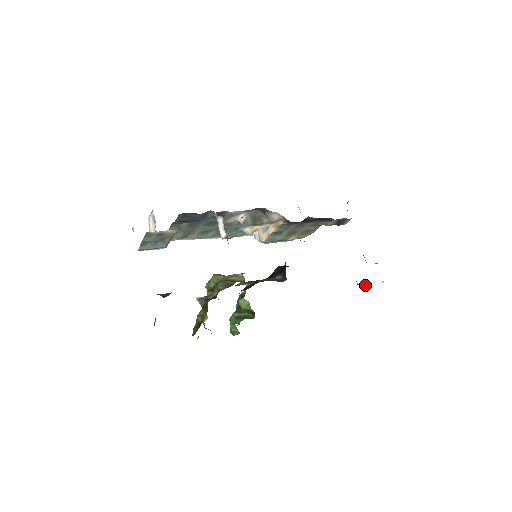
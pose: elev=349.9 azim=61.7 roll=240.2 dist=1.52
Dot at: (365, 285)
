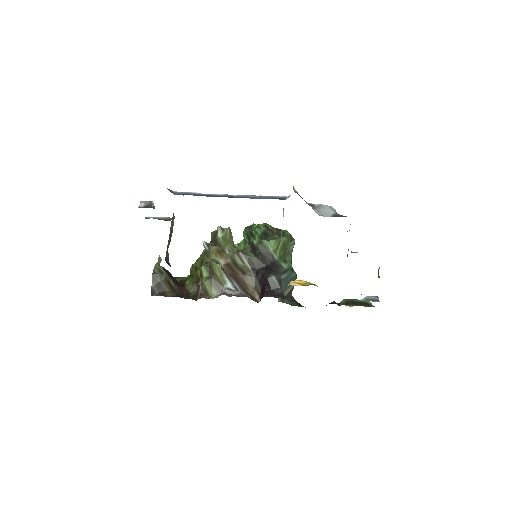
Dot at: occluded
